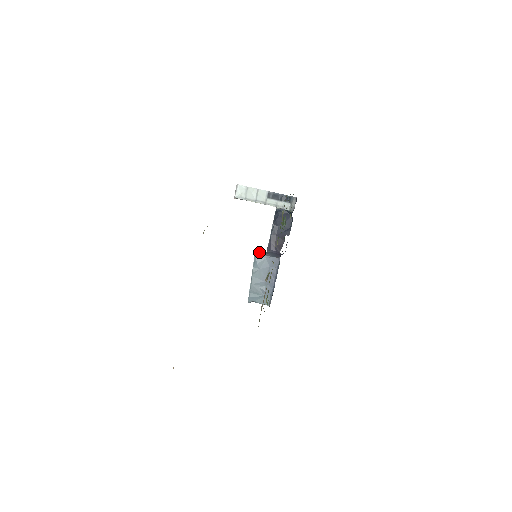
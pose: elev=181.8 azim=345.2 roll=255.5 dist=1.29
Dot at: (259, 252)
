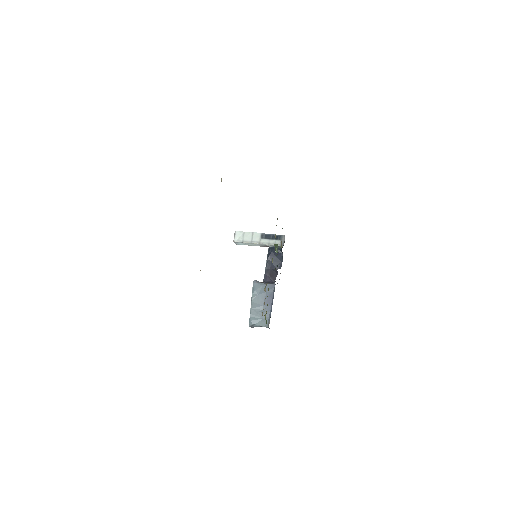
Dot at: (257, 281)
